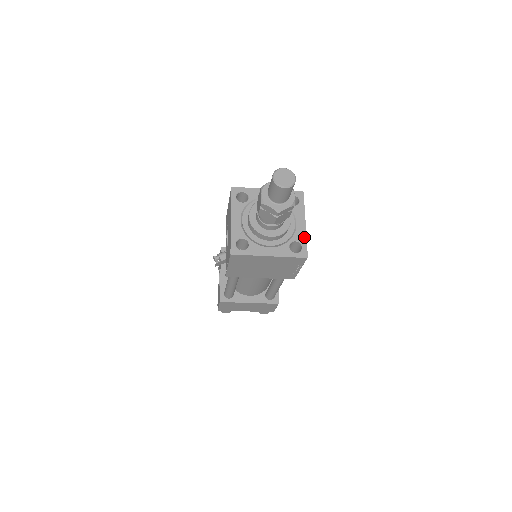
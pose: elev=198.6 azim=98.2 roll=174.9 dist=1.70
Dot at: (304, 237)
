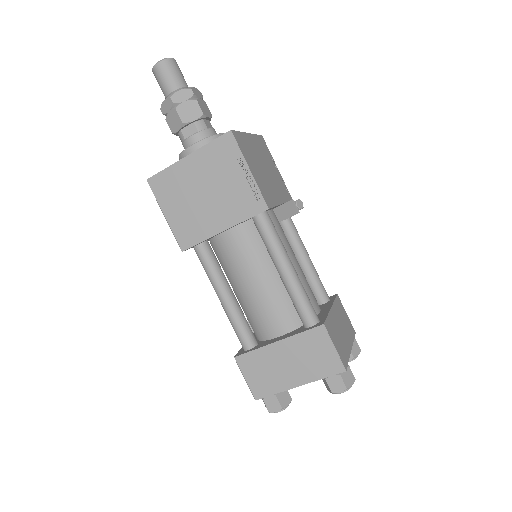
Dot at: occluded
